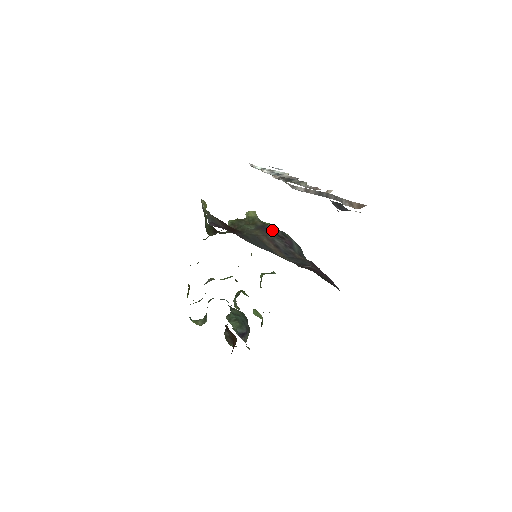
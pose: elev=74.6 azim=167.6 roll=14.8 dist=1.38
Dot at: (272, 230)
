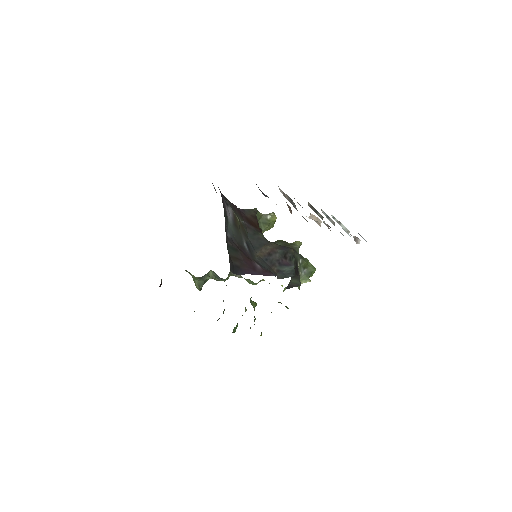
Dot at: (287, 250)
